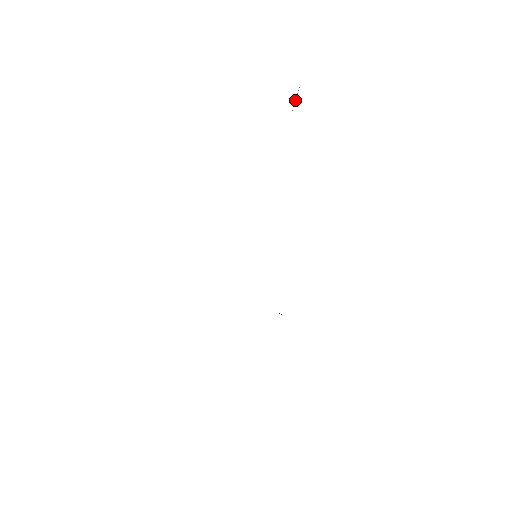
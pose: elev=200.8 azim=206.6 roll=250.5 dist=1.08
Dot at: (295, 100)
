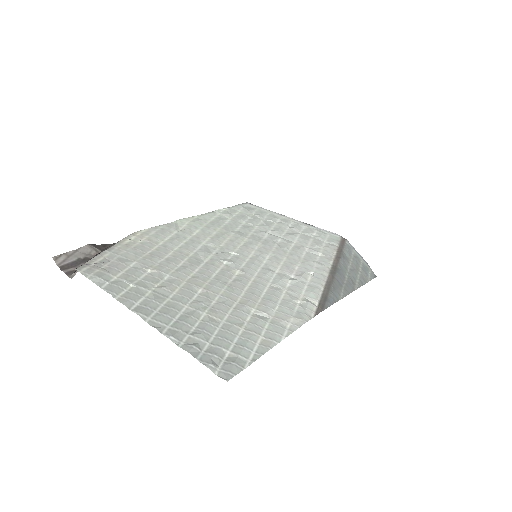
Dot at: (96, 263)
